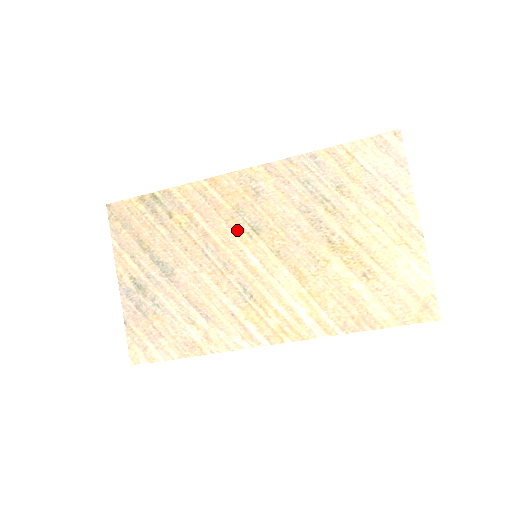
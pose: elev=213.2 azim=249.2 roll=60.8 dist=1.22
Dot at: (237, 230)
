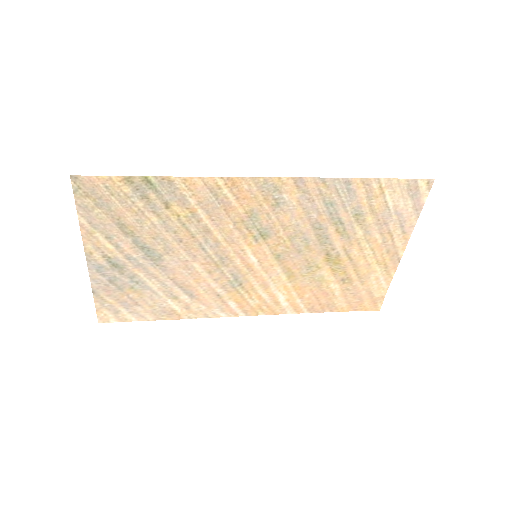
Dot at: (244, 233)
